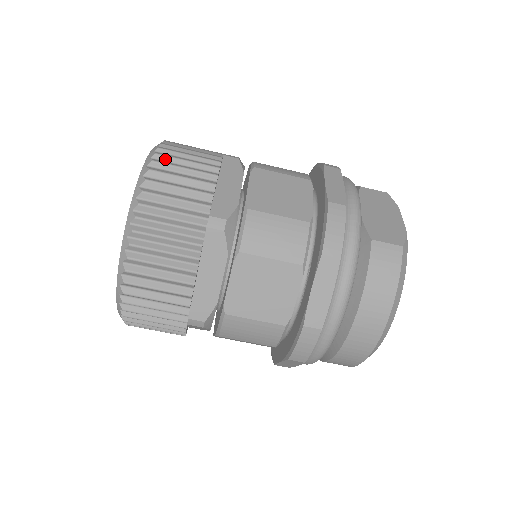
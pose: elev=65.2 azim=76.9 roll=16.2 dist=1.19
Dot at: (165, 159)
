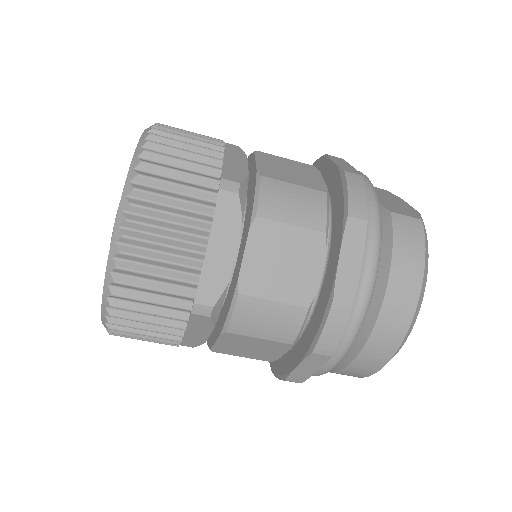
Dot at: (166, 130)
